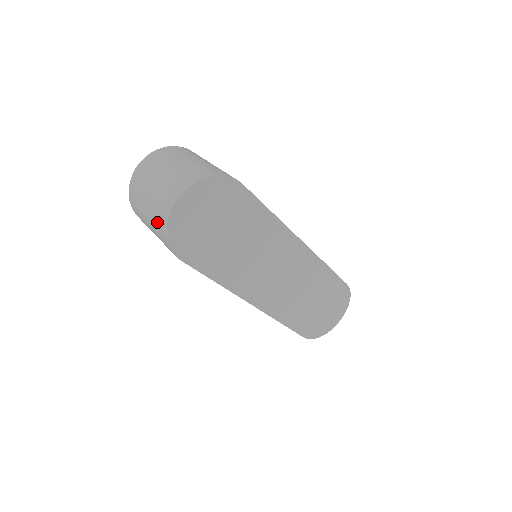
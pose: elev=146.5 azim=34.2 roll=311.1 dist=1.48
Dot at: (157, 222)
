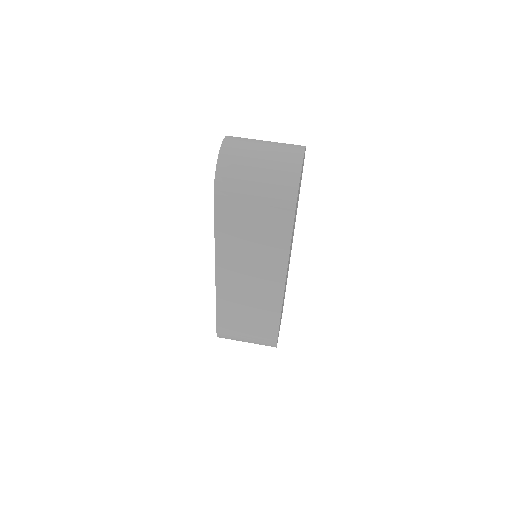
Dot at: (282, 173)
